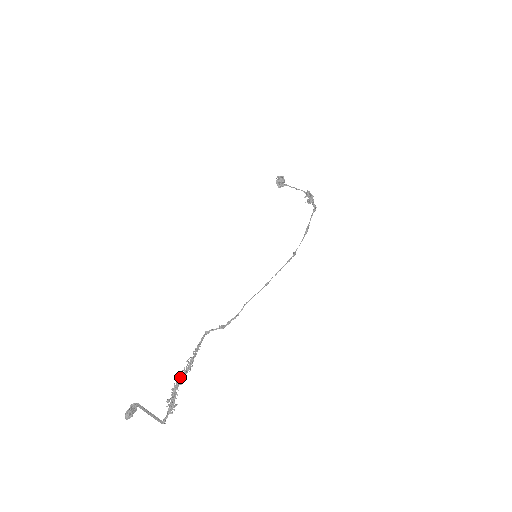
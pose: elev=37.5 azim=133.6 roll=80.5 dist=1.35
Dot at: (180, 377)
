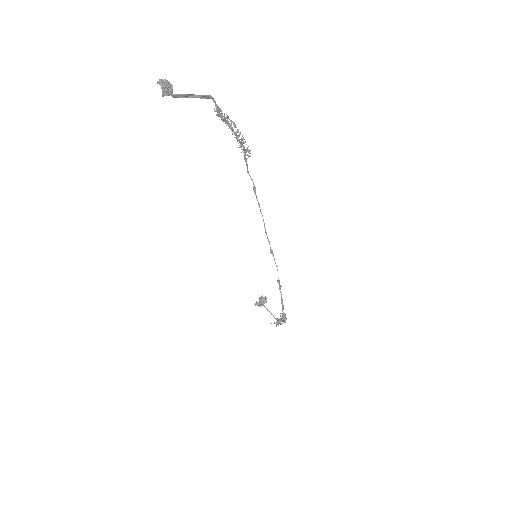
Dot at: (236, 127)
